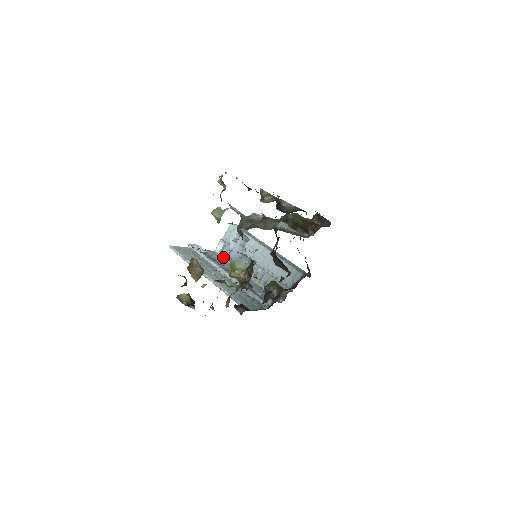
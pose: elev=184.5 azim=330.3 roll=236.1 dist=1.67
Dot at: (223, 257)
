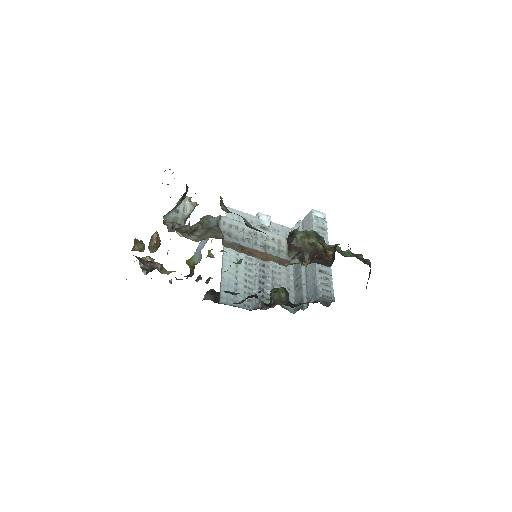
Dot at: occluded
